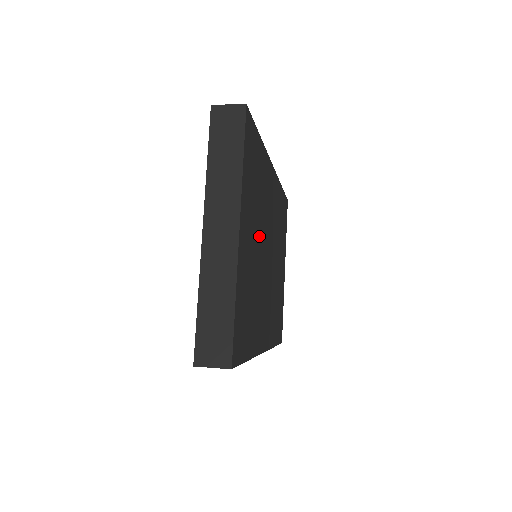
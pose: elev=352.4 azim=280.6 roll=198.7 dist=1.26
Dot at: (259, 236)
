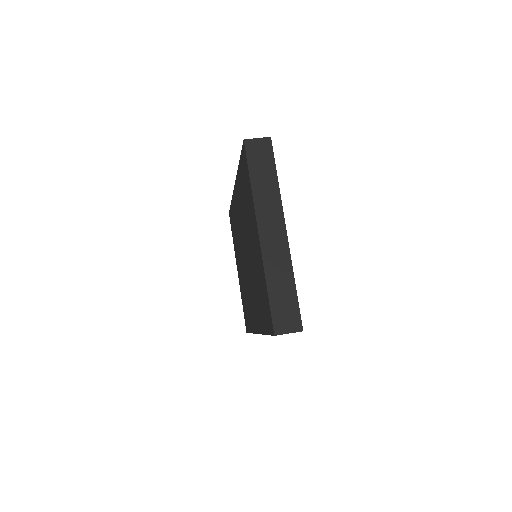
Dot at: occluded
